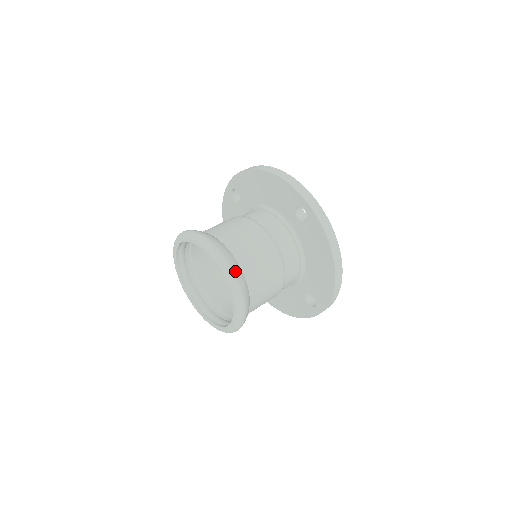
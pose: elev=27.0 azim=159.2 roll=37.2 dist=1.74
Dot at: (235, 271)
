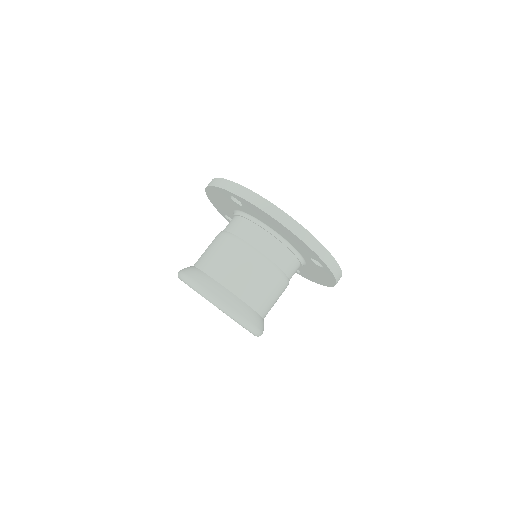
Dot at: (202, 283)
